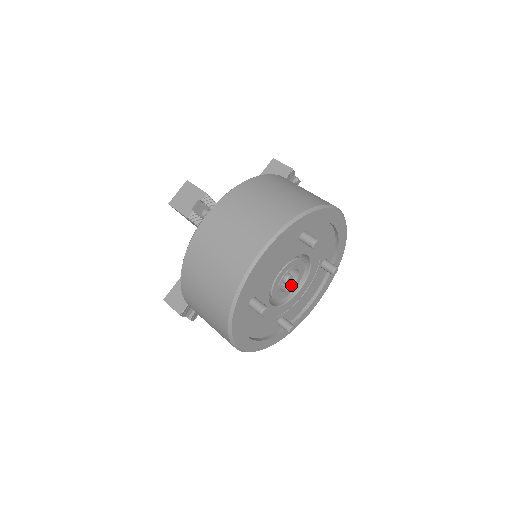
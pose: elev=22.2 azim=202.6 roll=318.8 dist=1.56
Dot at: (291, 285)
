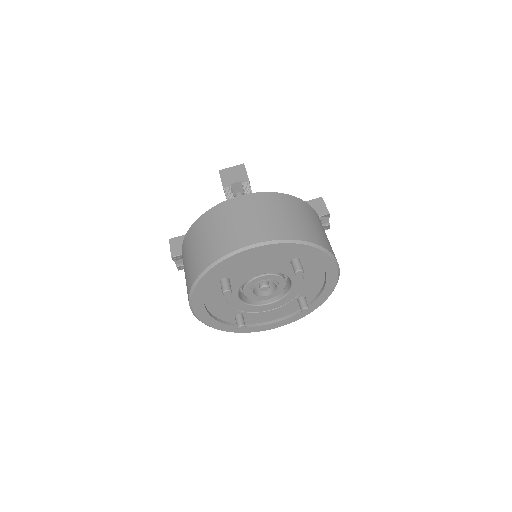
Dot at: (264, 294)
